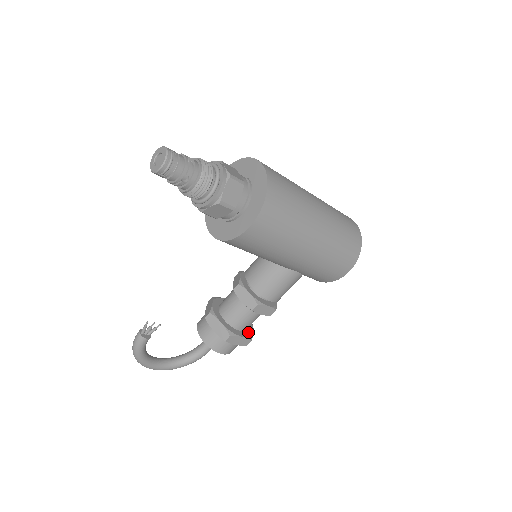
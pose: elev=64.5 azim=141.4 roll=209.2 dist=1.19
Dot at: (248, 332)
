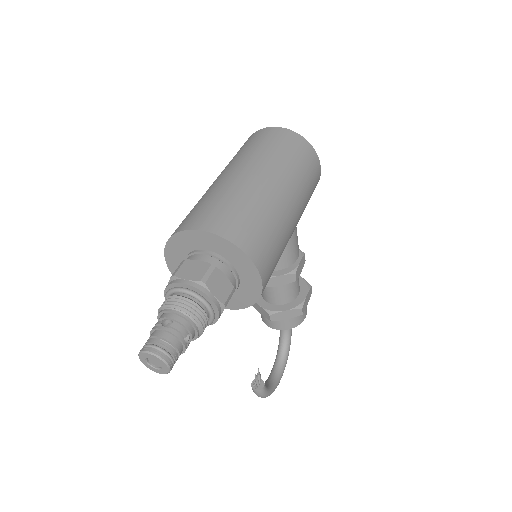
Dot at: (302, 285)
